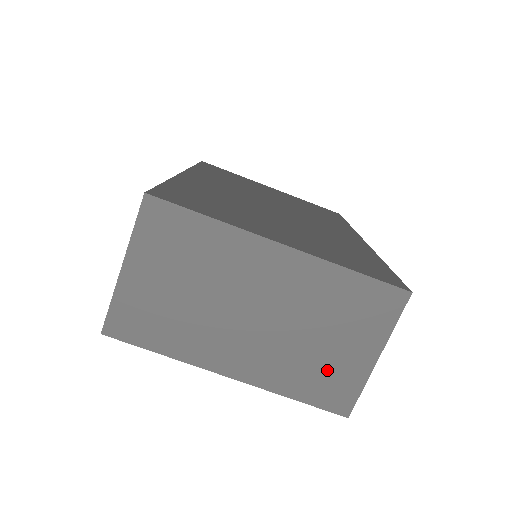
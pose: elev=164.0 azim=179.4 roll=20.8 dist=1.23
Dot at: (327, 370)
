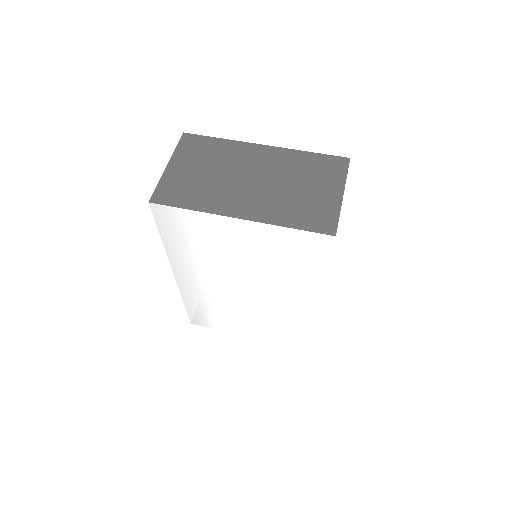
Dot at: (310, 206)
